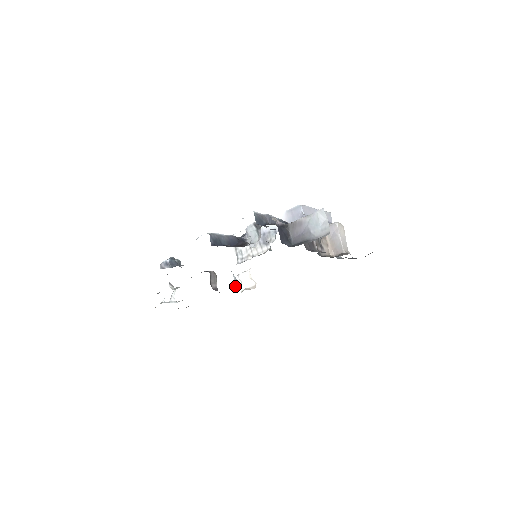
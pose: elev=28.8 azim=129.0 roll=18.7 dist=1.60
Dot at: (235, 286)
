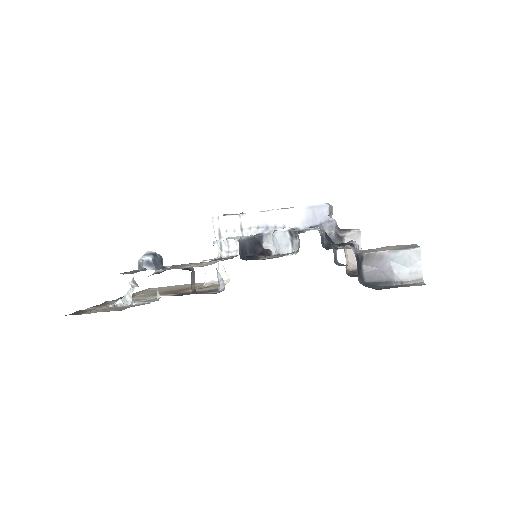
Dot at: occluded
